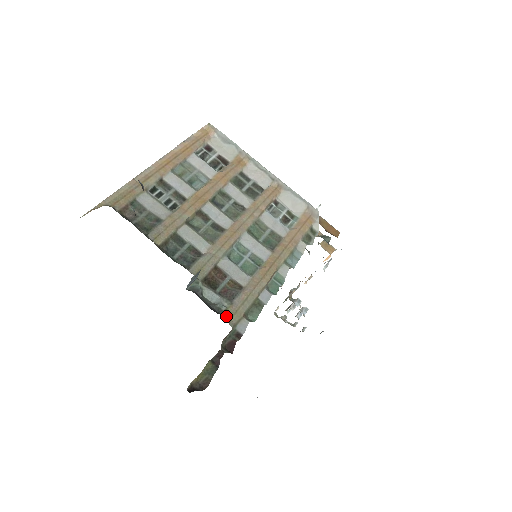
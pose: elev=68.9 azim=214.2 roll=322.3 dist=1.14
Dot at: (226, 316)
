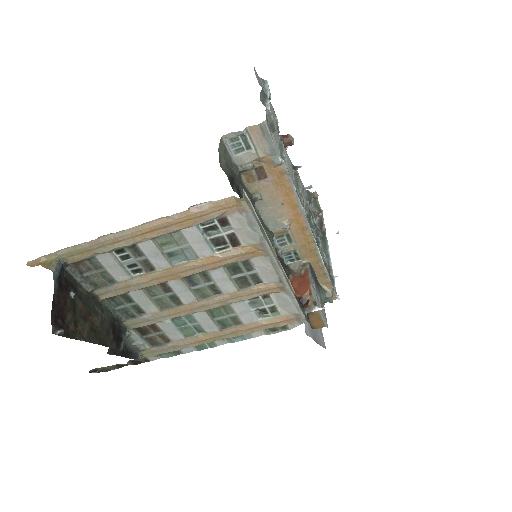
Dot at: (141, 353)
